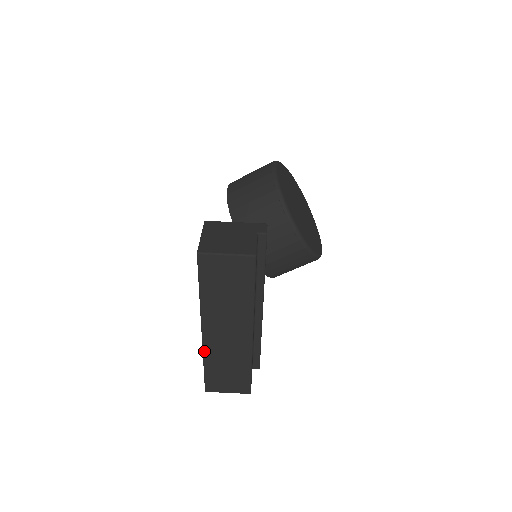
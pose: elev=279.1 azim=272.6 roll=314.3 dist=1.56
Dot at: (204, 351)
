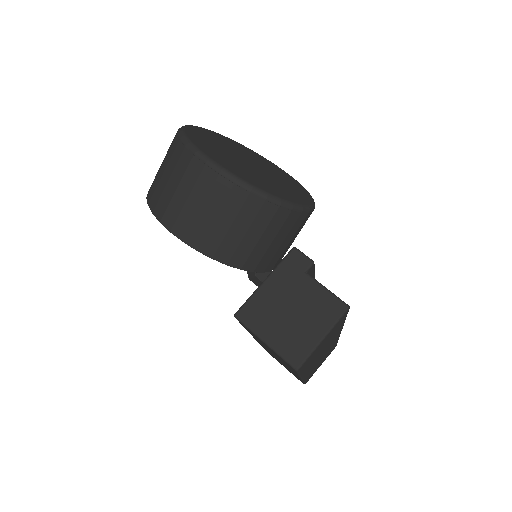
Dot at: (304, 380)
